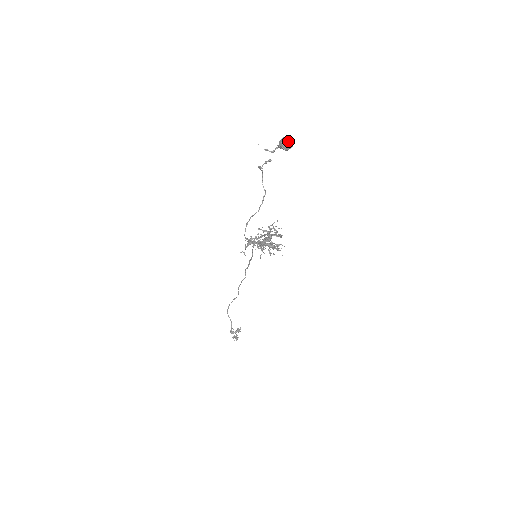
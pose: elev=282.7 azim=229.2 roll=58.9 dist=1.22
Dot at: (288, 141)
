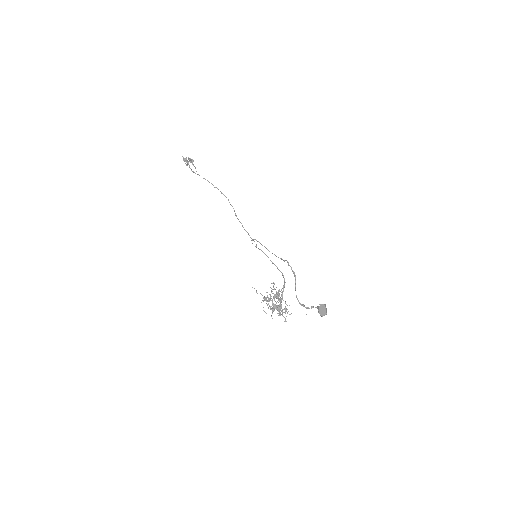
Dot at: occluded
